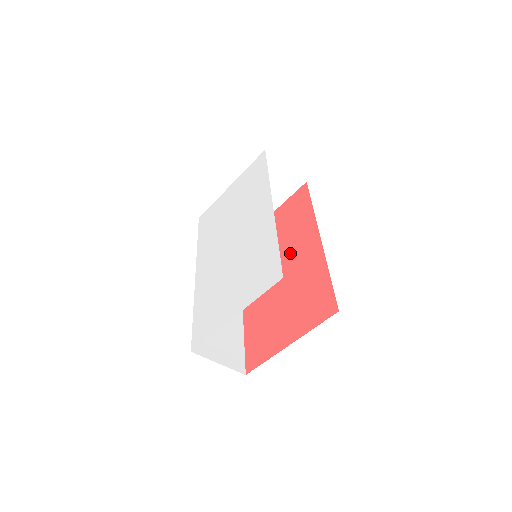
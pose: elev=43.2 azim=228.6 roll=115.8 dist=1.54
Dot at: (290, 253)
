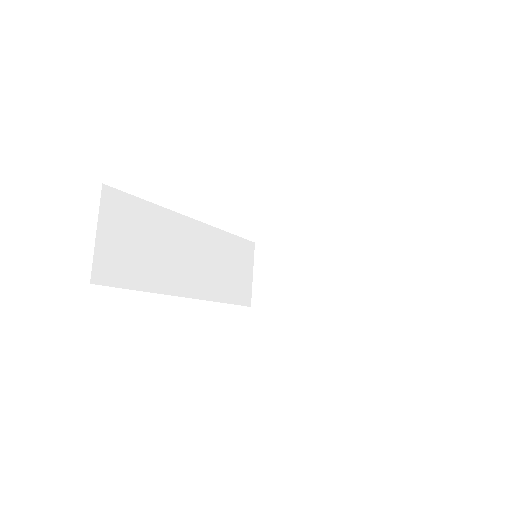
Dot at: occluded
